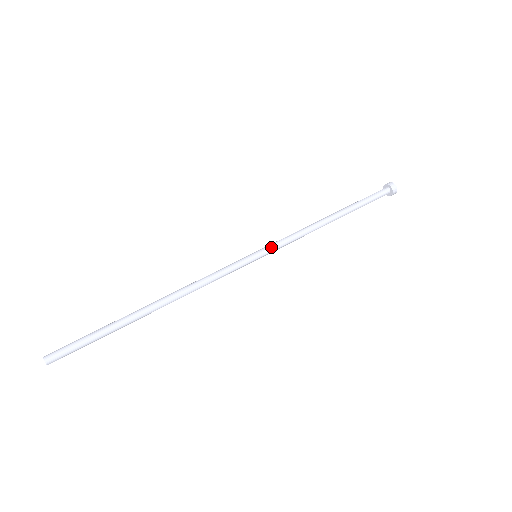
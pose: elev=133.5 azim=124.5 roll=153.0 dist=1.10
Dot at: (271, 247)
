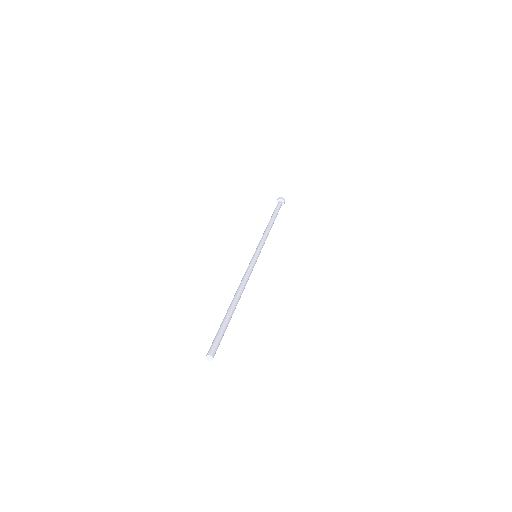
Dot at: (259, 248)
